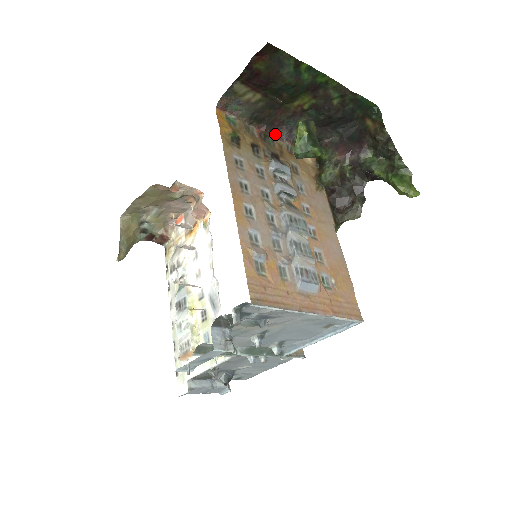
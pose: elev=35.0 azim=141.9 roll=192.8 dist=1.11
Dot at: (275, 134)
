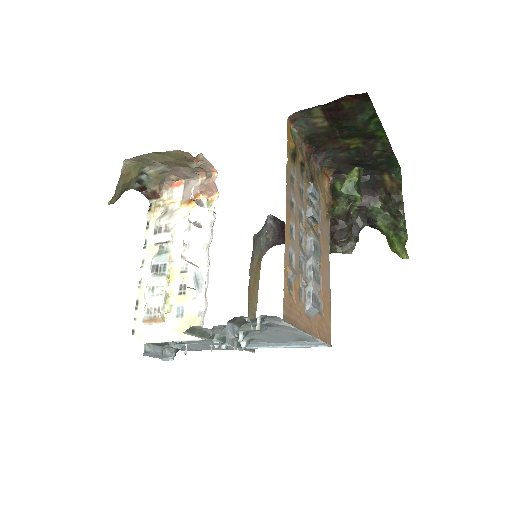
Dot at: (314, 156)
